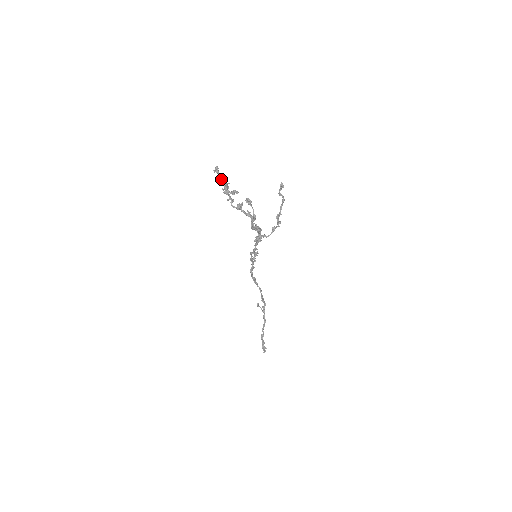
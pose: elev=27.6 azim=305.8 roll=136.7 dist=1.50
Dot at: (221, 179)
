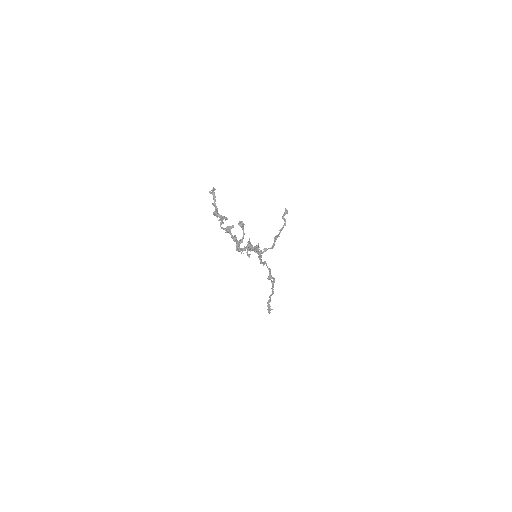
Dot at: (213, 203)
